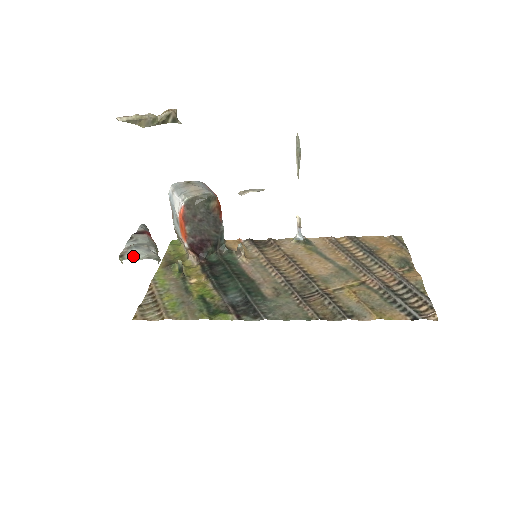
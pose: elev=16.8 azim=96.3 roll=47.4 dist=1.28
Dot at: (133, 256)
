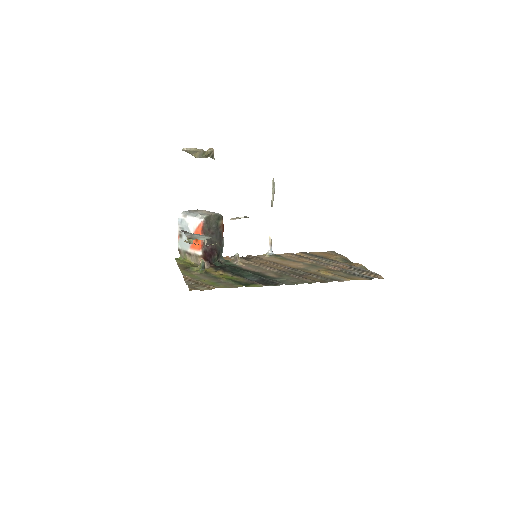
Dot at: (200, 238)
